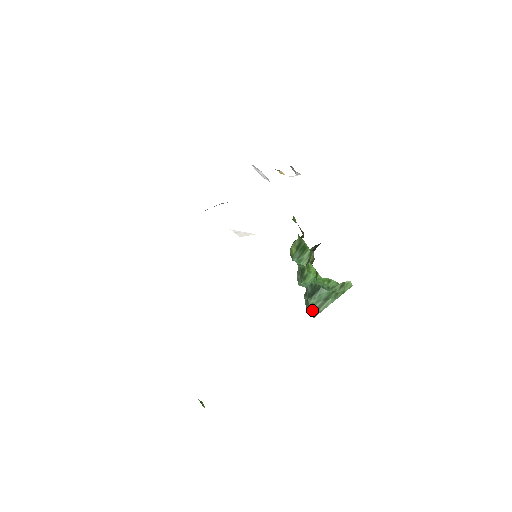
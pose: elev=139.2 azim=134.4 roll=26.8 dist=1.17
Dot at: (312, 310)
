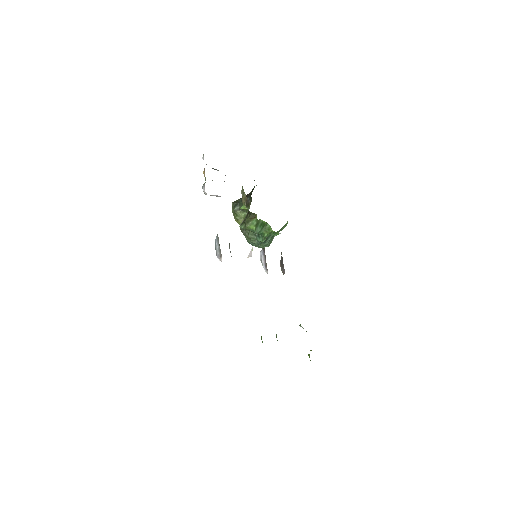
Dot at: (261, 246)
